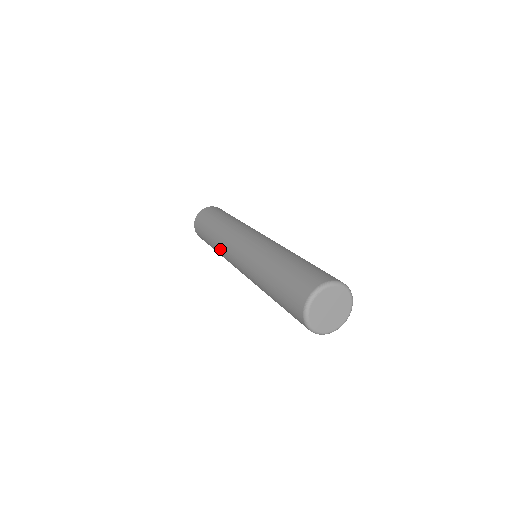
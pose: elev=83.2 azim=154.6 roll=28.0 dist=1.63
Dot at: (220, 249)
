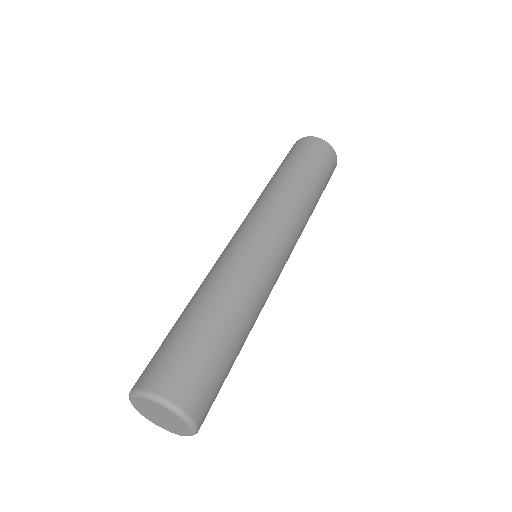
Dot at: occluded
